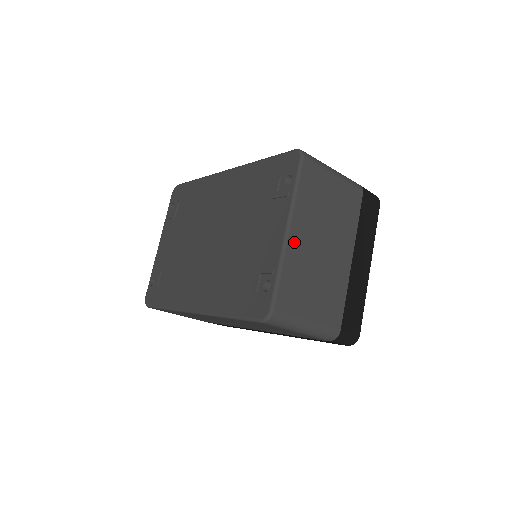
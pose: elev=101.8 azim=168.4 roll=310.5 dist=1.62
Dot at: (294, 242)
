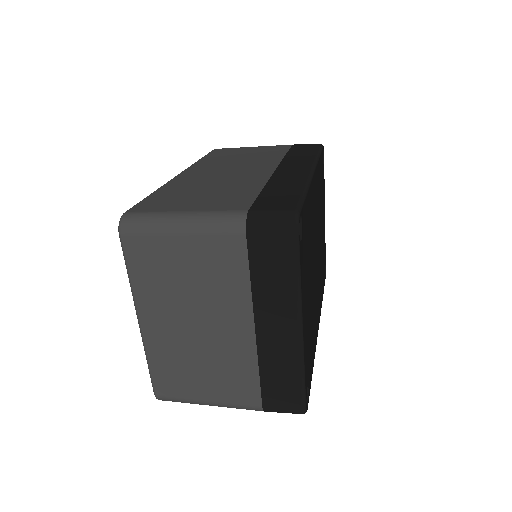
Dot at: (151, 331)
